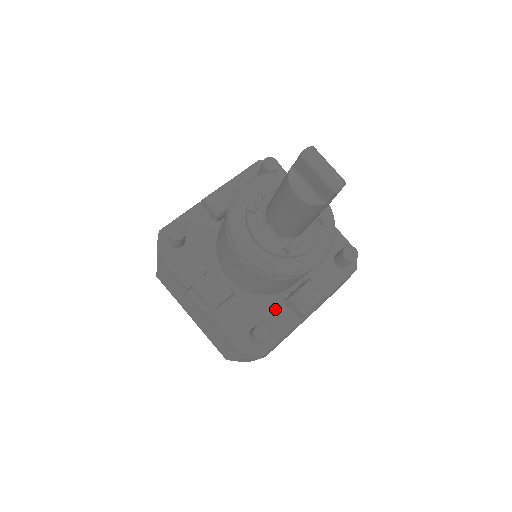
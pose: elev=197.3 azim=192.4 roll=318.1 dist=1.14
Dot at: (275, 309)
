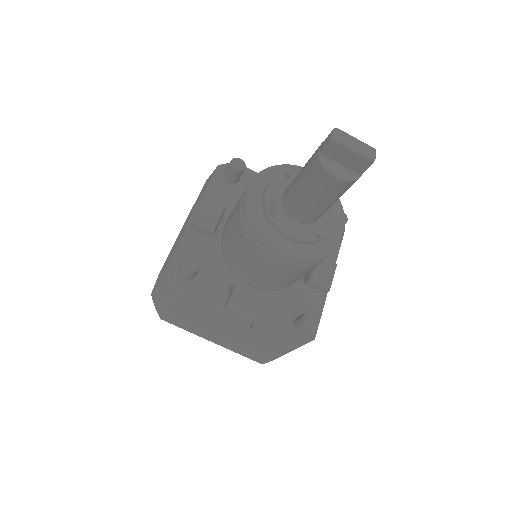
Dot at: (302, 295)
